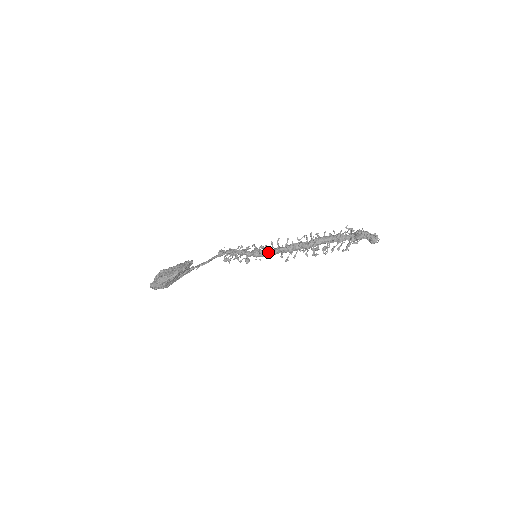
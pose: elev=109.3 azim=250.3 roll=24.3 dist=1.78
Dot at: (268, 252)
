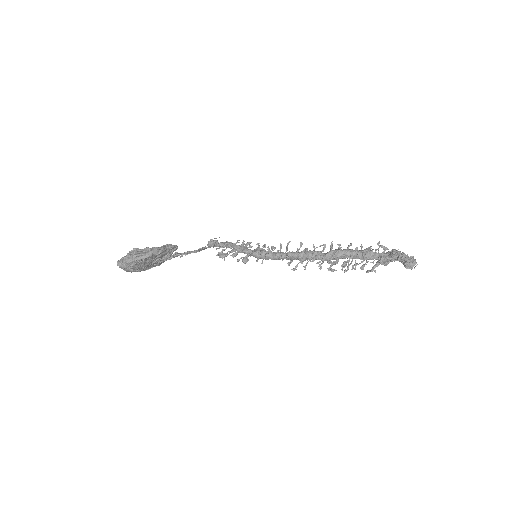
Dot at: (272, 254)
